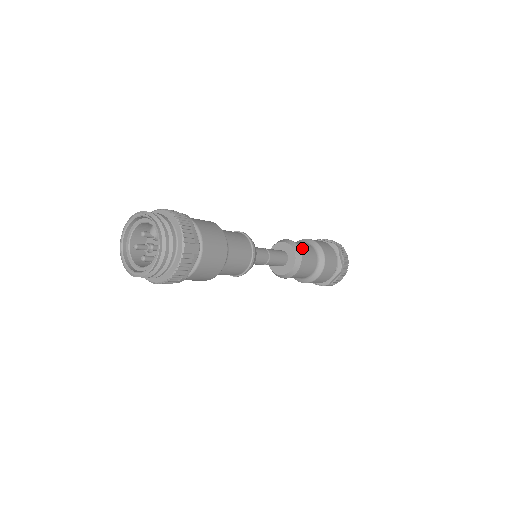
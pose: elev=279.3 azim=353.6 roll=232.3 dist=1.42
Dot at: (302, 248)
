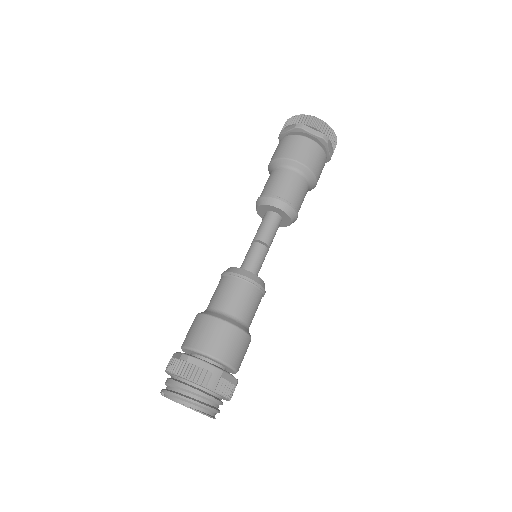
Dot at: (277, 191)
